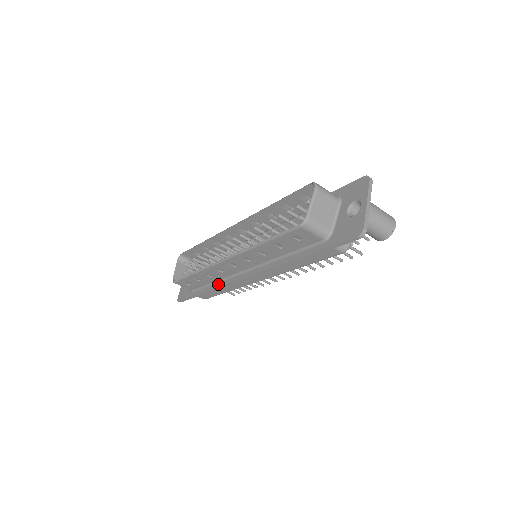
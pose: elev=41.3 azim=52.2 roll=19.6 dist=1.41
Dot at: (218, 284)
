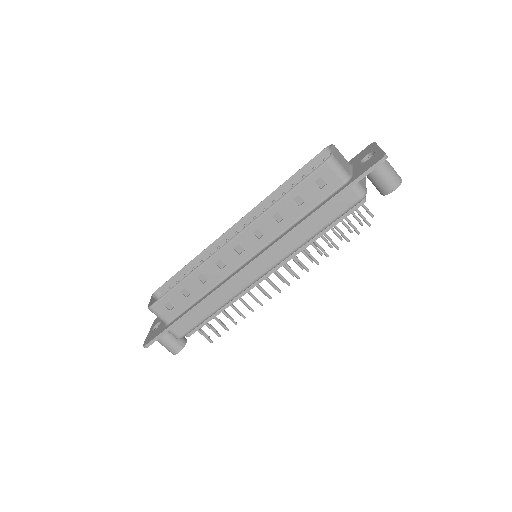
Dot at: (210, 292)
